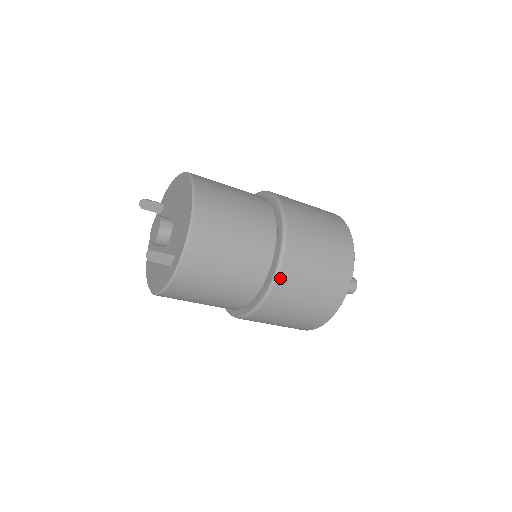
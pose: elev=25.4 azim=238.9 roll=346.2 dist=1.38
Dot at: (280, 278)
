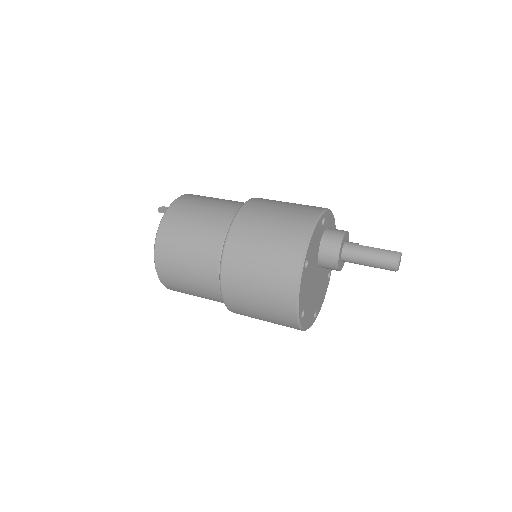
Dot at: occluded
